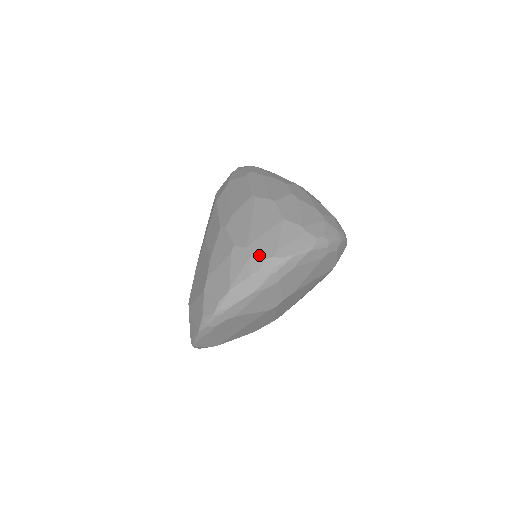
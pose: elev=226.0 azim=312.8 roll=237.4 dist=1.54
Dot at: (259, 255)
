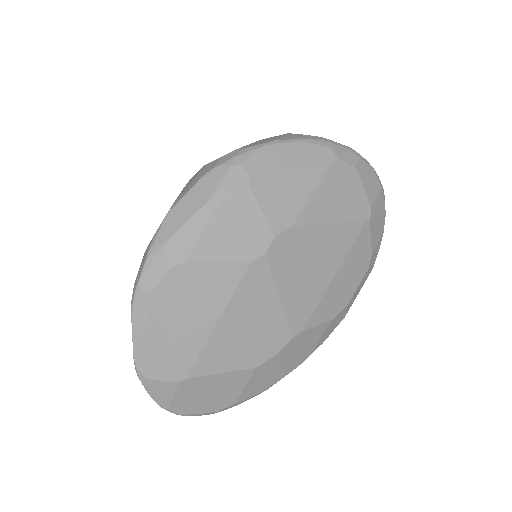
Dot at: occluded
